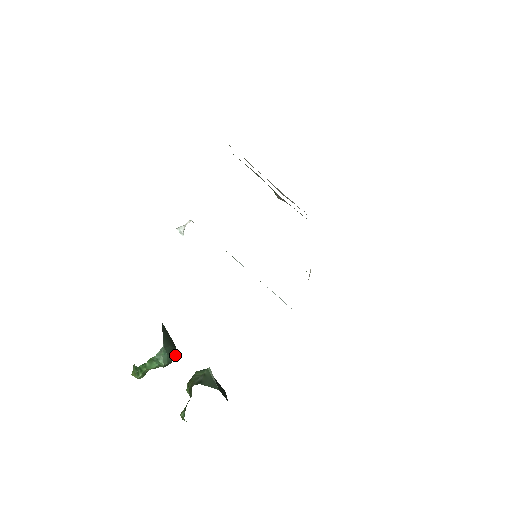
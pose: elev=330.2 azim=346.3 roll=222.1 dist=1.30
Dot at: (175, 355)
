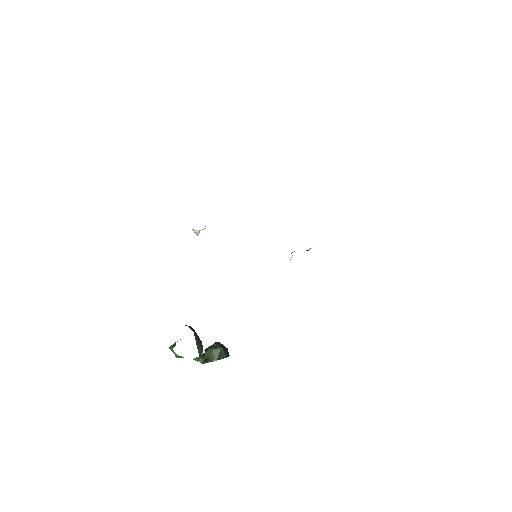
Dot at: (202, 349)
